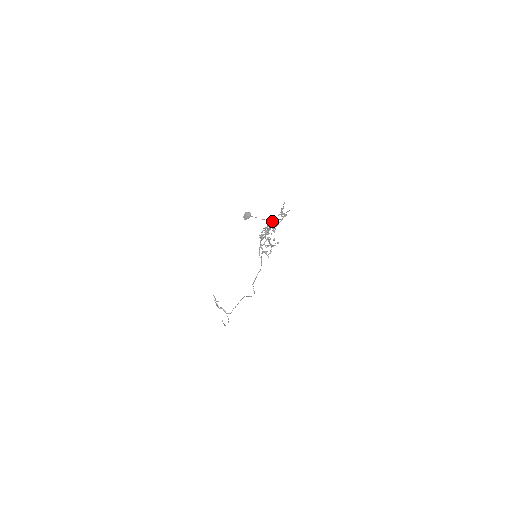
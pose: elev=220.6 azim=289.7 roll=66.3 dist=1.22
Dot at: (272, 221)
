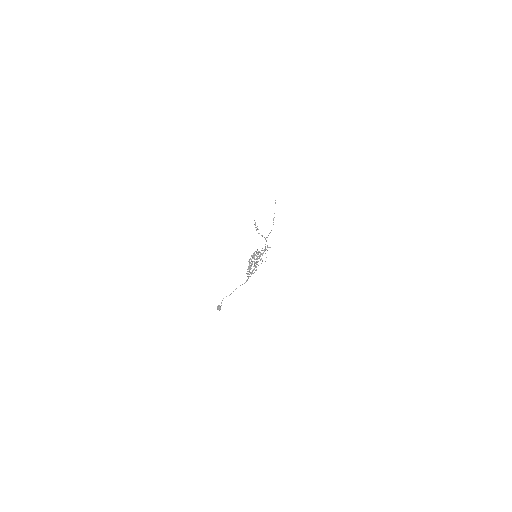
Dot at: (248, 273)
